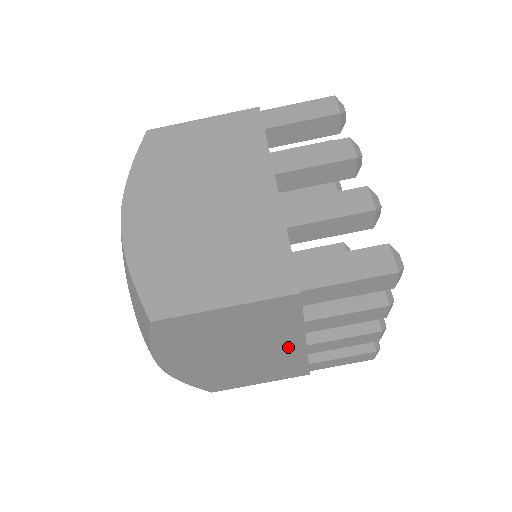
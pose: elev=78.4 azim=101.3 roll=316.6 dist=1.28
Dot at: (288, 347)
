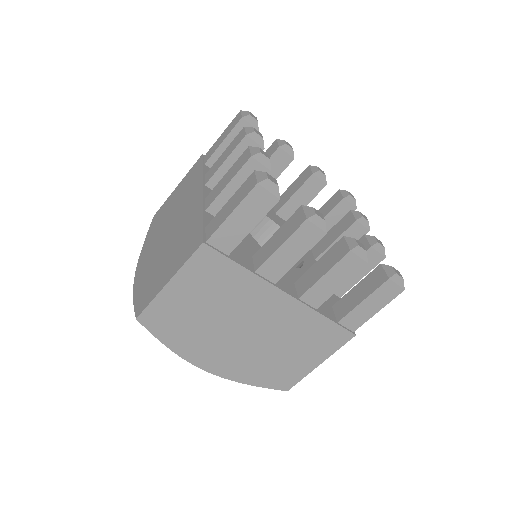
Dot at: occluded
